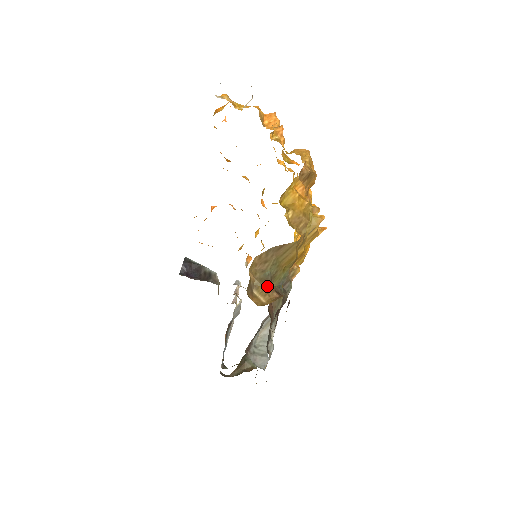
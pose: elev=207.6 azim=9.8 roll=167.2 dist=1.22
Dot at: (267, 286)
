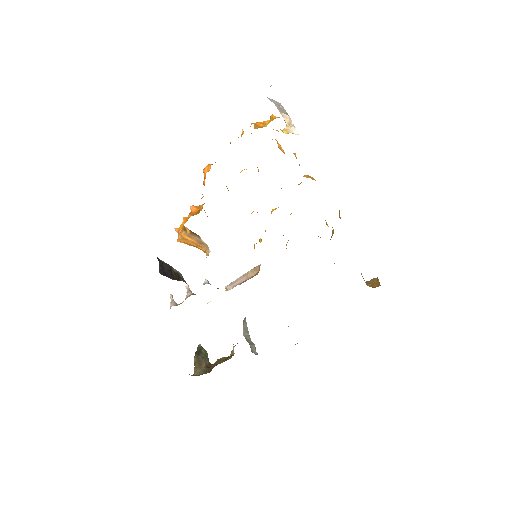
Dot at: occluded
